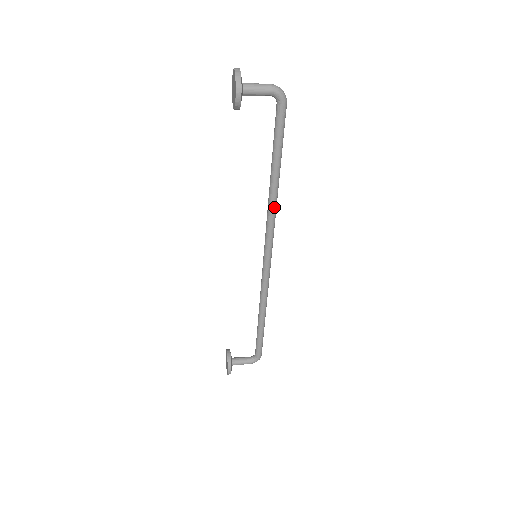
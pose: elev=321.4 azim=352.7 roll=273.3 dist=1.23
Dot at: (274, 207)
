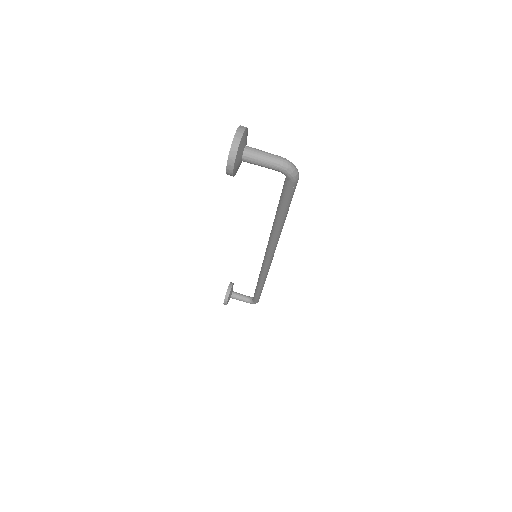
Dot at: (275, 240)
